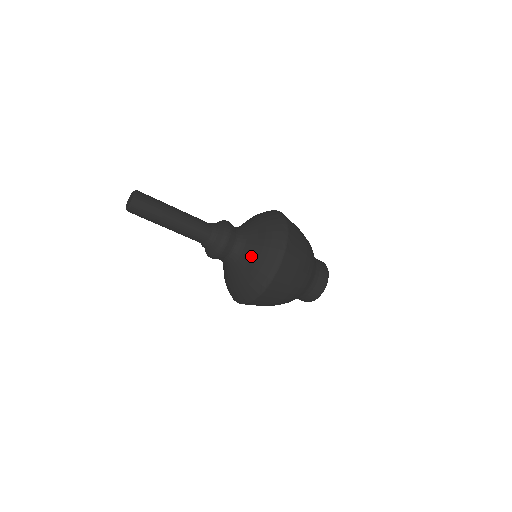
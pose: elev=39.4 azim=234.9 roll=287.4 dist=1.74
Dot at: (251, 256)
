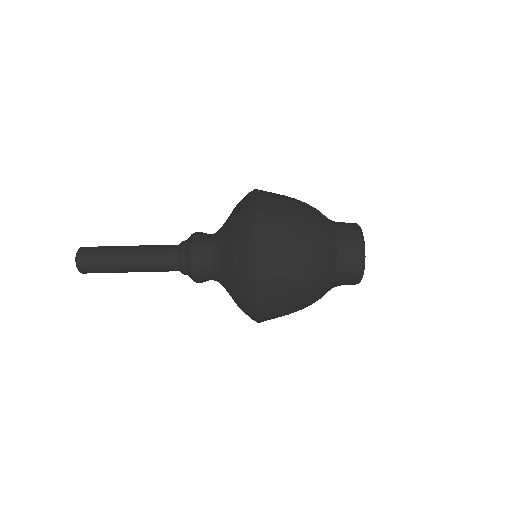
Dot at: (228, 224)
